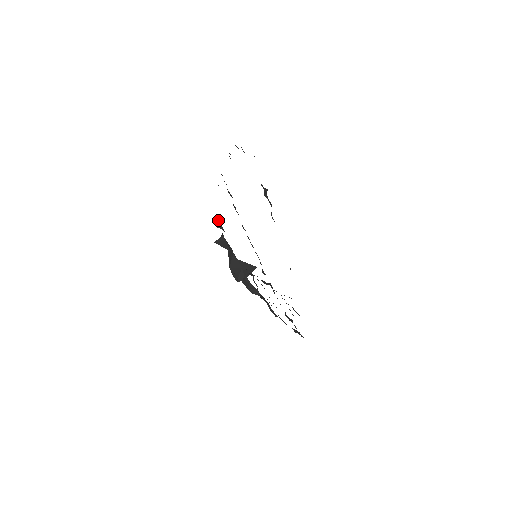
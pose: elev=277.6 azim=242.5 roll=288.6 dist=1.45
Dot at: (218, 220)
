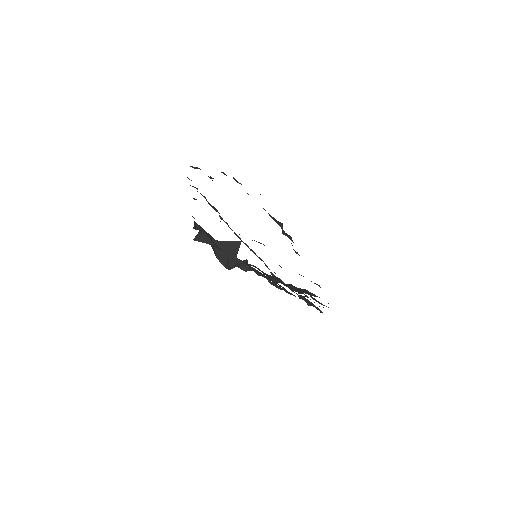
Dot at: (194, 221)
